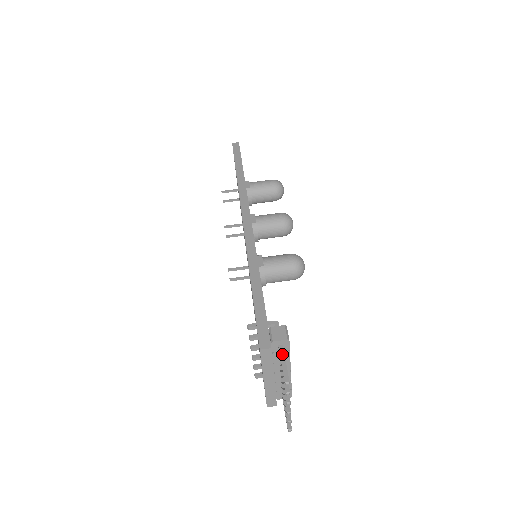
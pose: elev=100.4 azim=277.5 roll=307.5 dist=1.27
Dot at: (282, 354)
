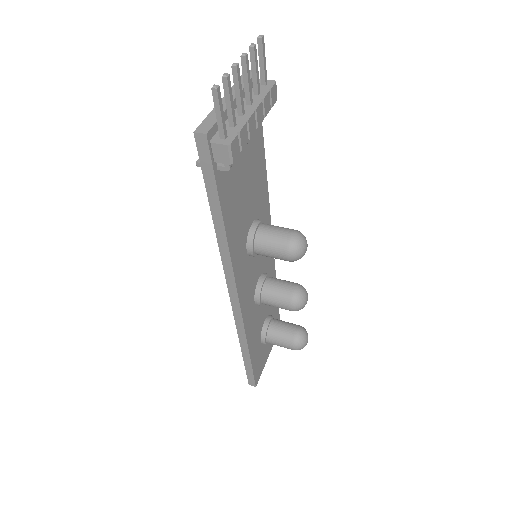
Dot at: (264, 71)
